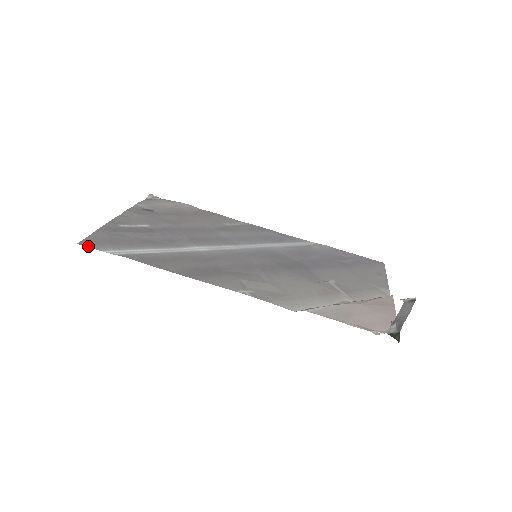
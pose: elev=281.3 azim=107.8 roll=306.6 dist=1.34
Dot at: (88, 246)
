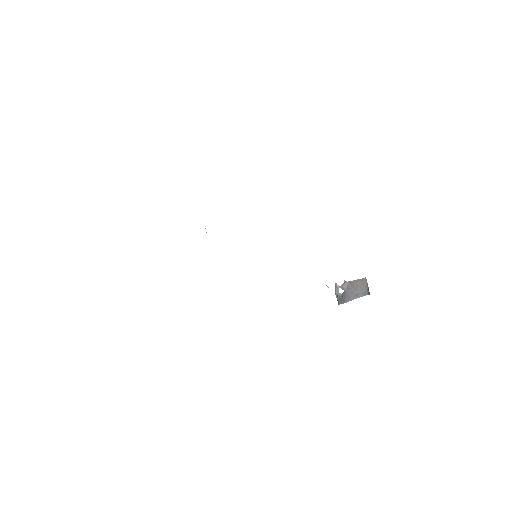
Dot at: occluded
